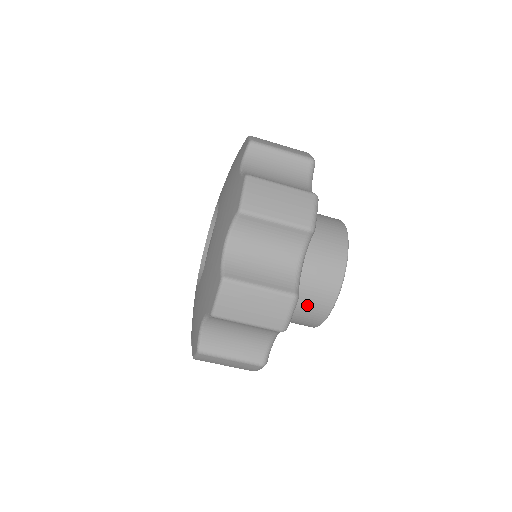
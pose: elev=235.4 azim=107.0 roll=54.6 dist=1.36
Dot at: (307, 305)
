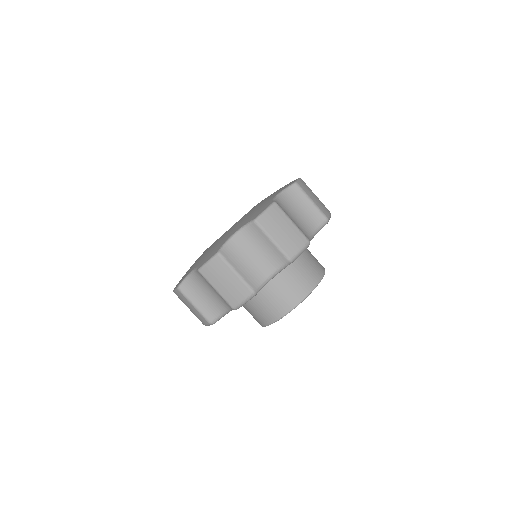
Dot at: (264, 307)
